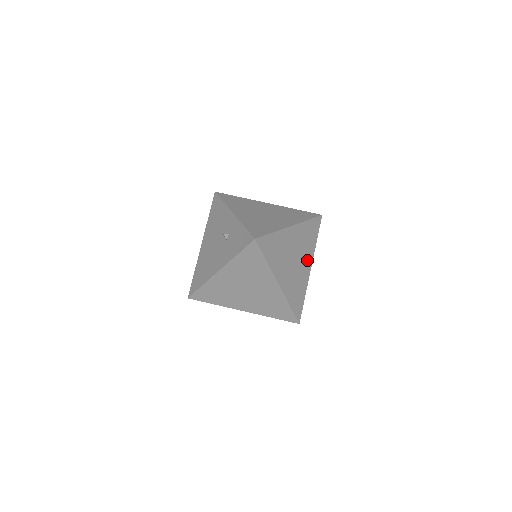
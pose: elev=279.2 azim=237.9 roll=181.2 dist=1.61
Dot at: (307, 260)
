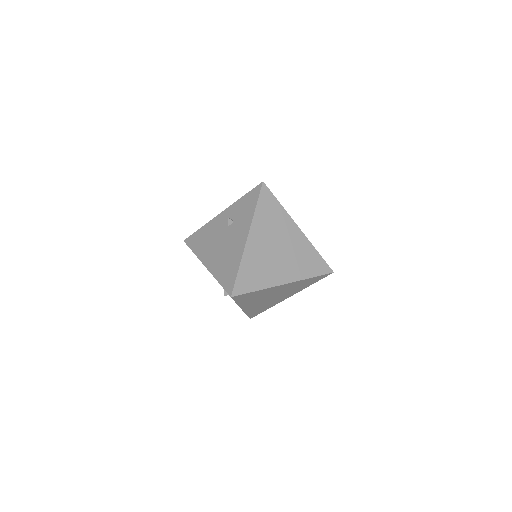
Dot at: occluded
